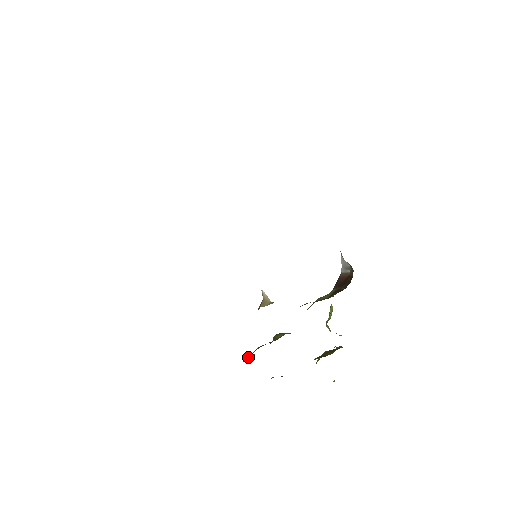
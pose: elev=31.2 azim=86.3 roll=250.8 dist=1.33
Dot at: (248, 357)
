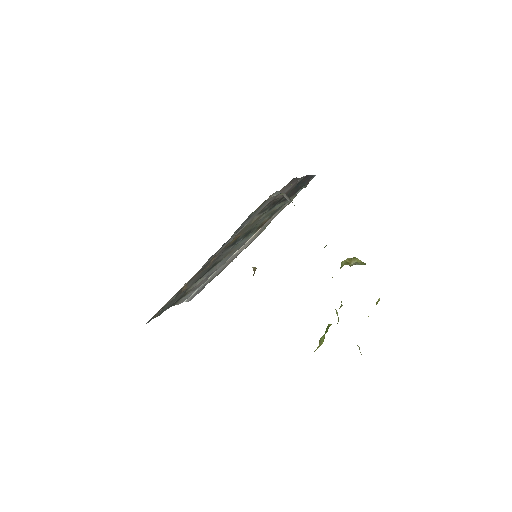
Dot at: occluded
